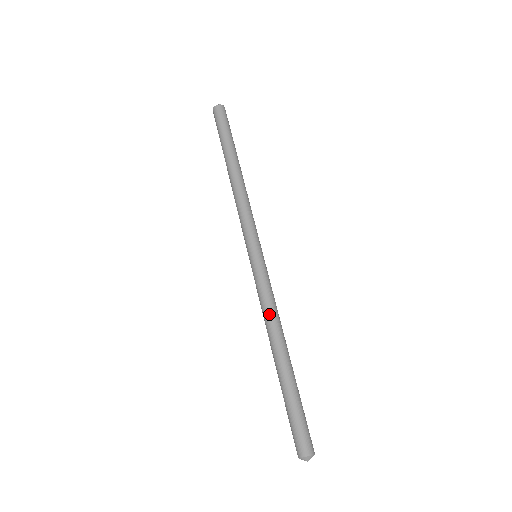
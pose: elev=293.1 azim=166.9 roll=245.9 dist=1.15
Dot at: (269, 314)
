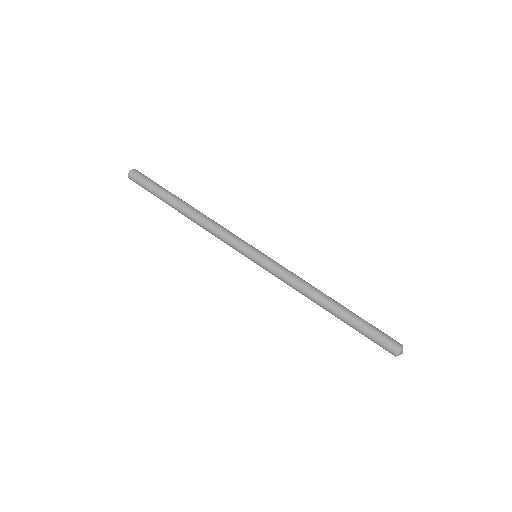
Dot at: (299, 288)
